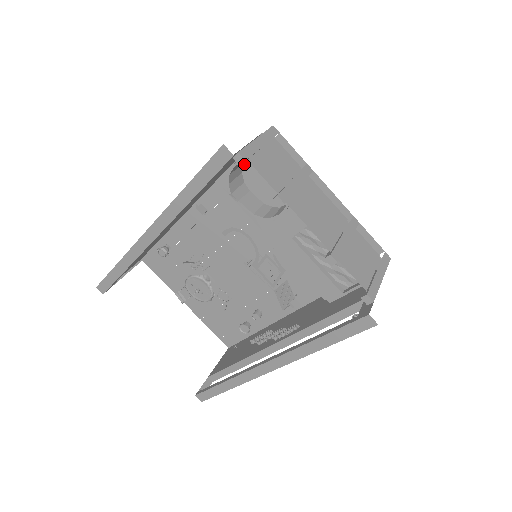
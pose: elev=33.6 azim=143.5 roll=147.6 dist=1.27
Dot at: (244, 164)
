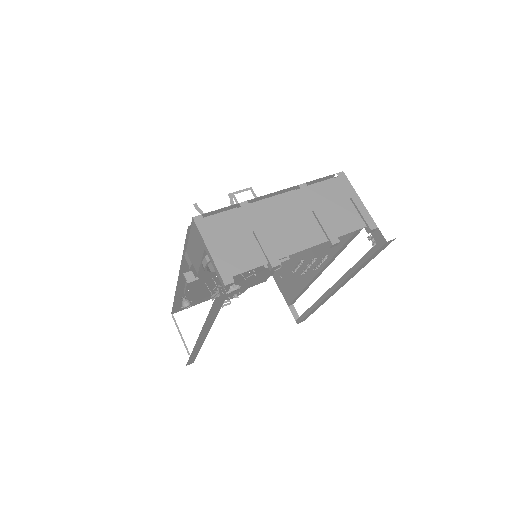
Dot at: occluded
